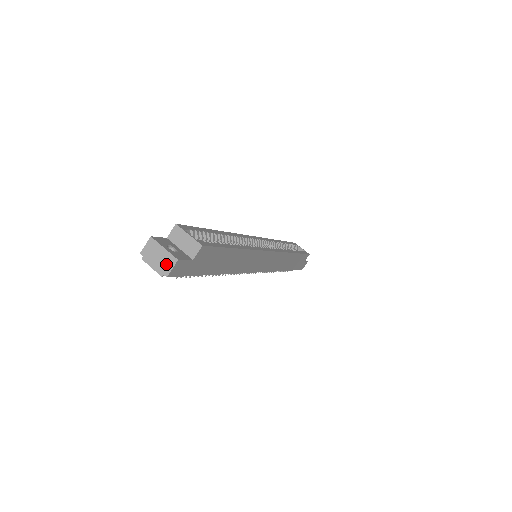
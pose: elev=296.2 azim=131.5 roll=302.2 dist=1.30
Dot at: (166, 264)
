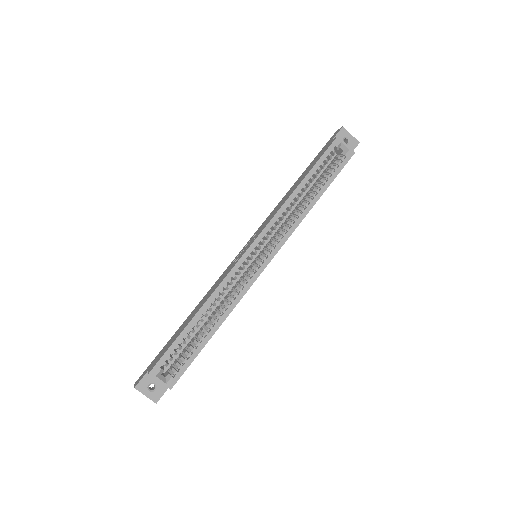
Dot at: occluded
